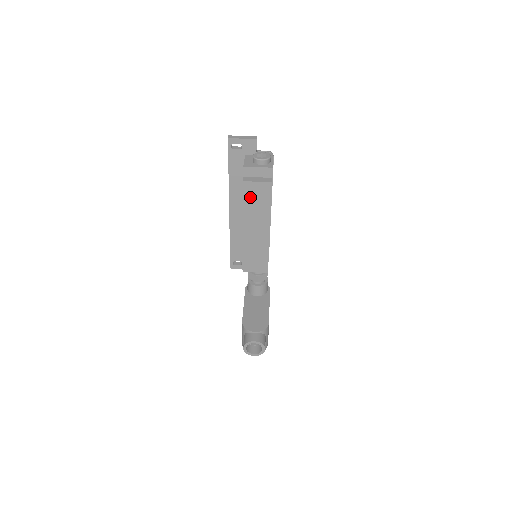
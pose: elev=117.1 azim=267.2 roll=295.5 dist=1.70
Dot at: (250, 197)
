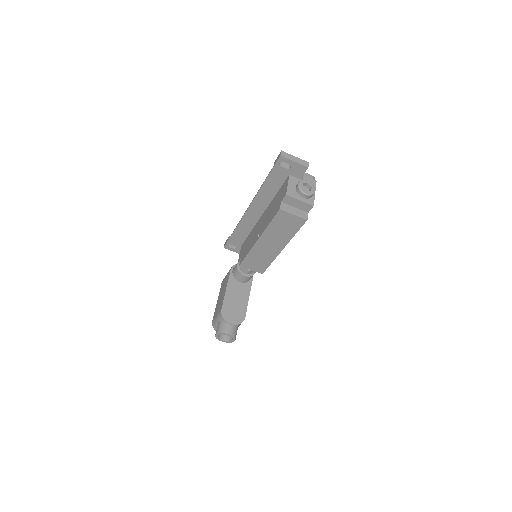
Dot at: (279, 222)
